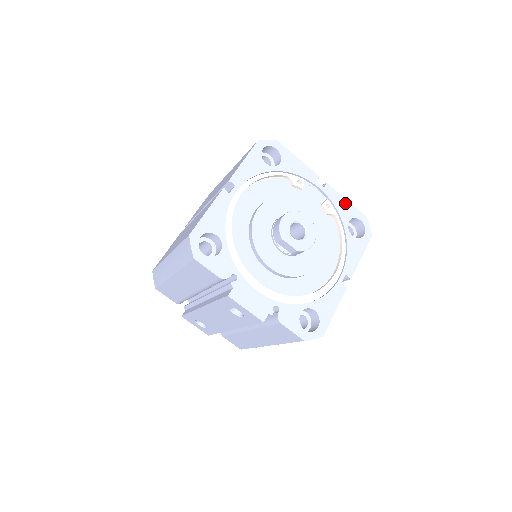
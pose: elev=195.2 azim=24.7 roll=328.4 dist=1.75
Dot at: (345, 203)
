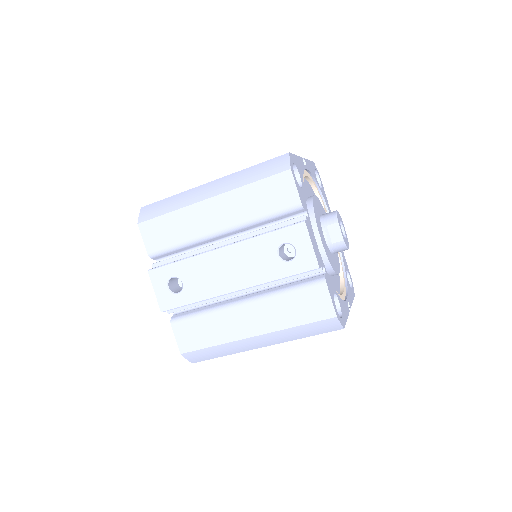
Dot at: (344, 257)
